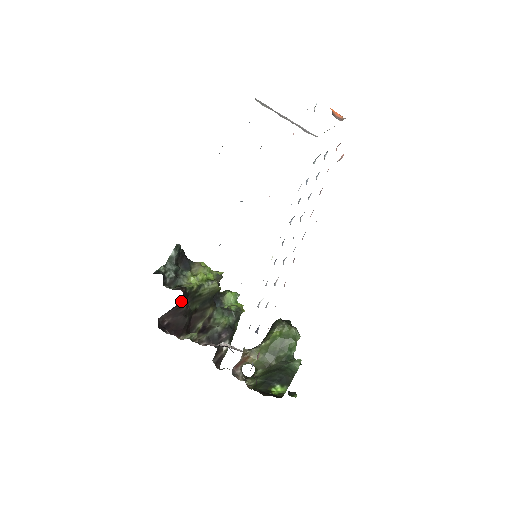
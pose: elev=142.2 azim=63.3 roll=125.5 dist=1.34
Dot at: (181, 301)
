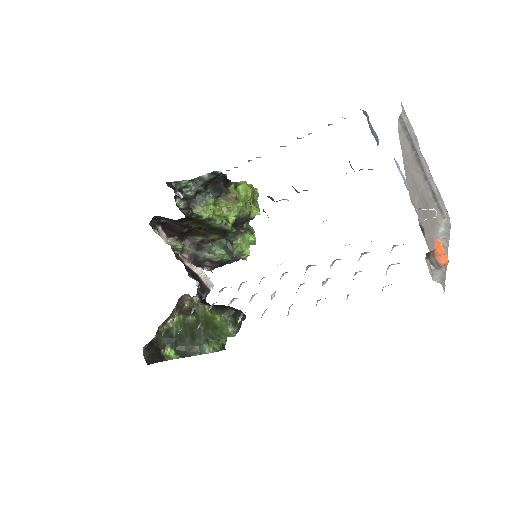
Dot at: (182, 219)
